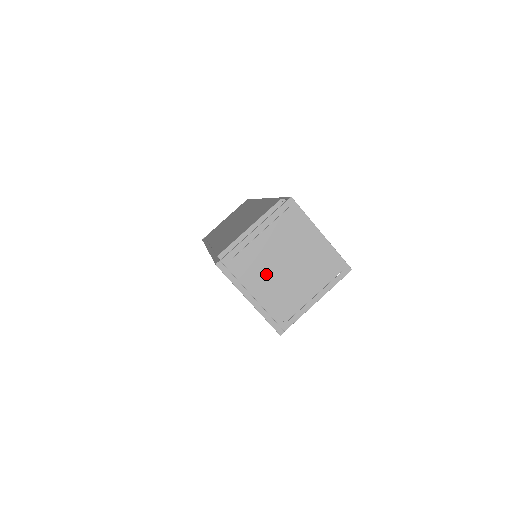
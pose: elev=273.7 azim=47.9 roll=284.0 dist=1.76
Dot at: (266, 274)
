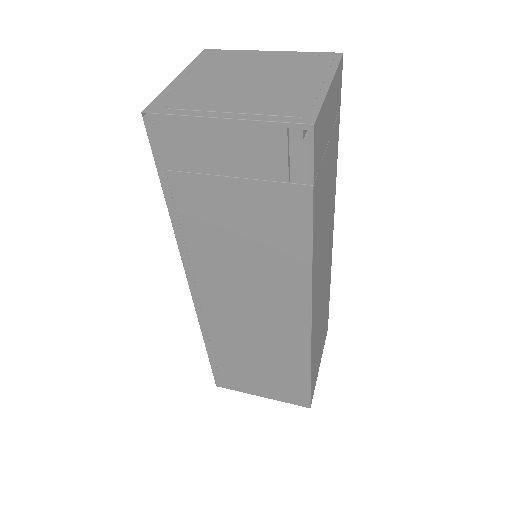
Dot at: (225, 73)
